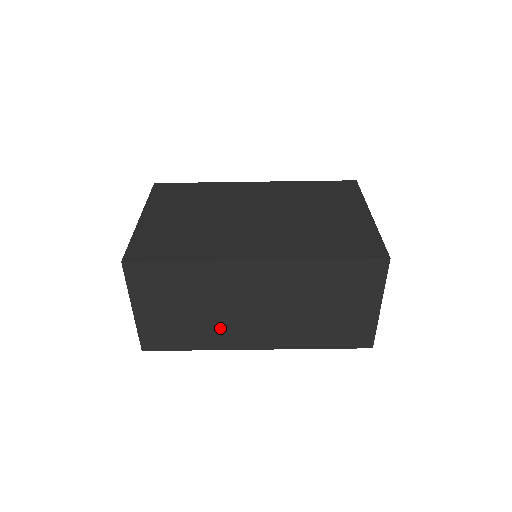
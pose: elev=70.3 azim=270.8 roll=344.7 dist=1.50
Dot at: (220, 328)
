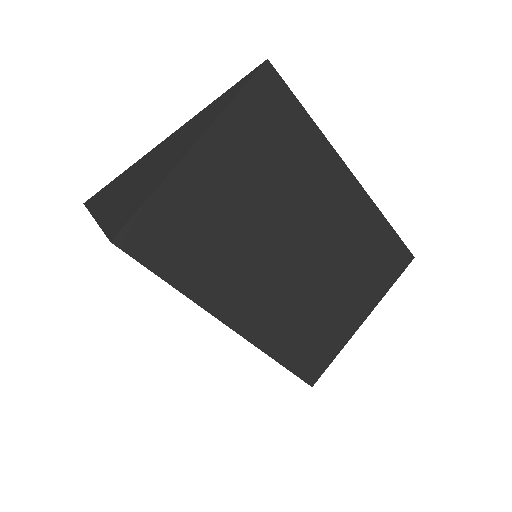
Dot at: occluded
